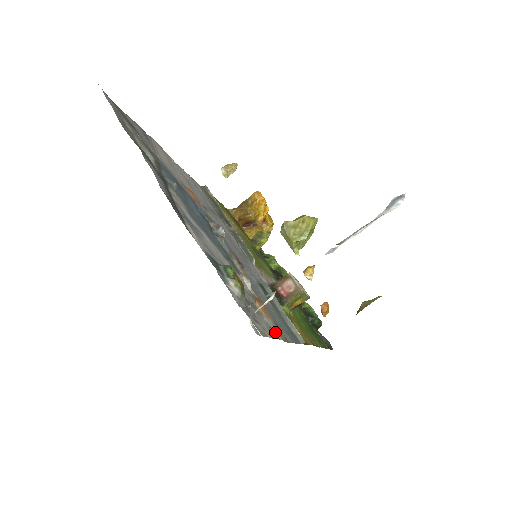
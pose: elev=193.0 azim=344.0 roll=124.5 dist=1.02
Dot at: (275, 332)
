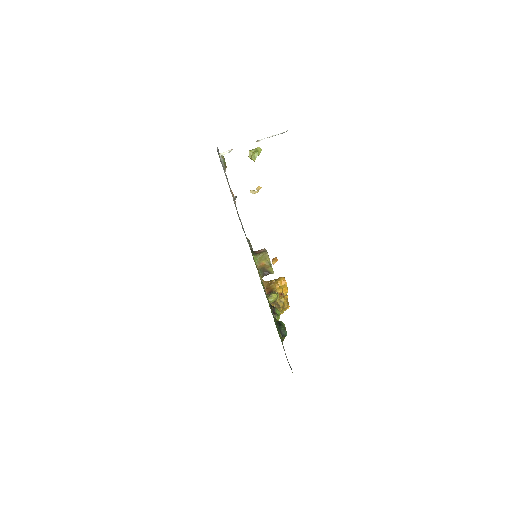
Dot at: occluded
